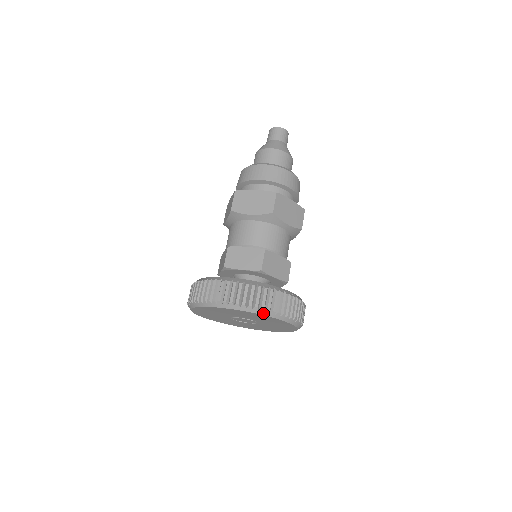
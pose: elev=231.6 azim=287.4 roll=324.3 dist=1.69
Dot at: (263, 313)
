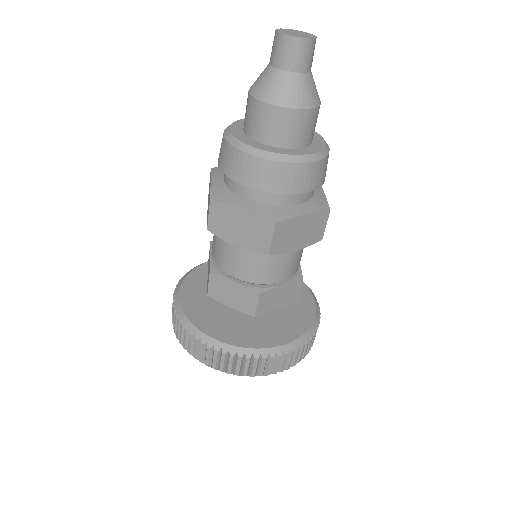
Dot at: (254, 376)
